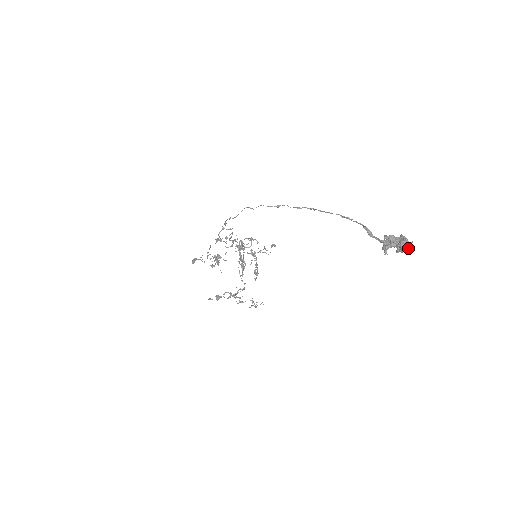
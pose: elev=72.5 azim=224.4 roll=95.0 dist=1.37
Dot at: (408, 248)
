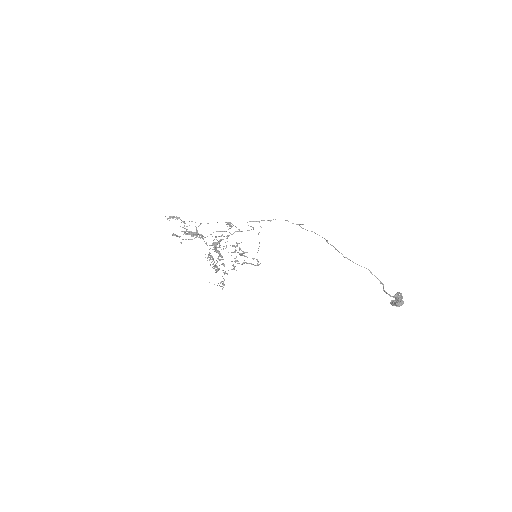
Dot at: (401, 305)
